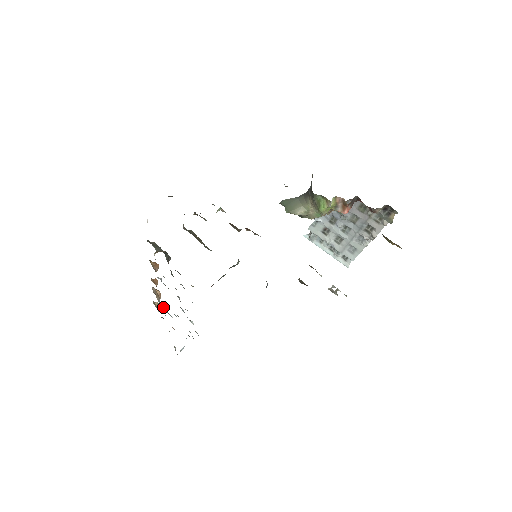
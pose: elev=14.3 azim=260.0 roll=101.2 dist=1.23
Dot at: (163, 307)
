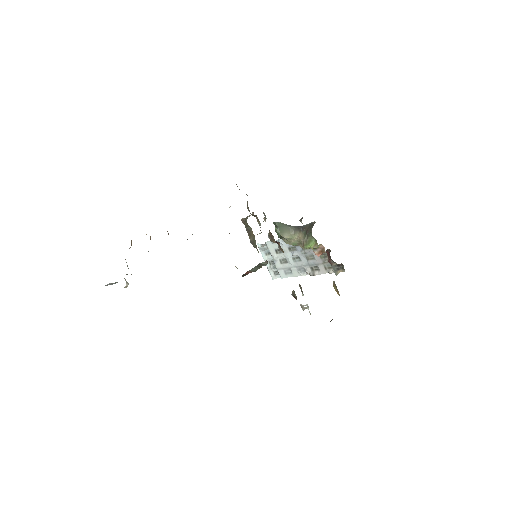
Dot at: (148, 251)
